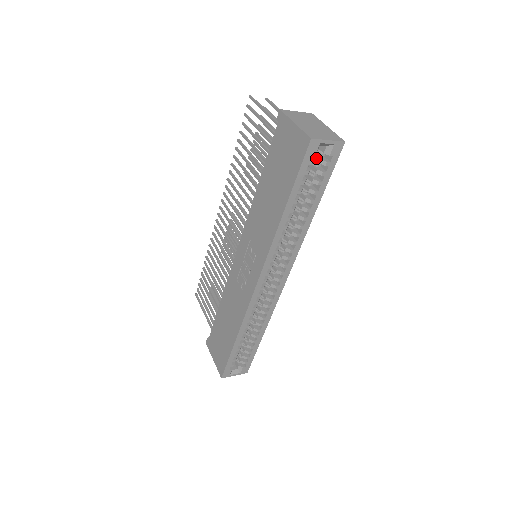
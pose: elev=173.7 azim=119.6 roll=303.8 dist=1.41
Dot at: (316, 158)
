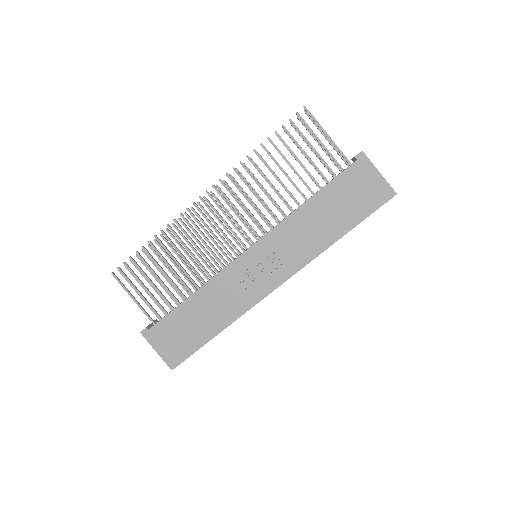
Dot at: occluded
